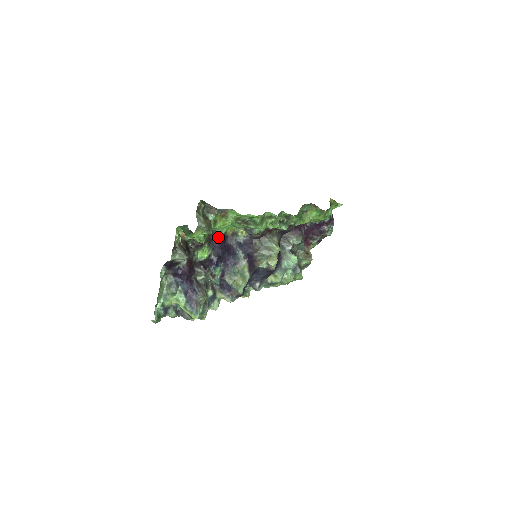
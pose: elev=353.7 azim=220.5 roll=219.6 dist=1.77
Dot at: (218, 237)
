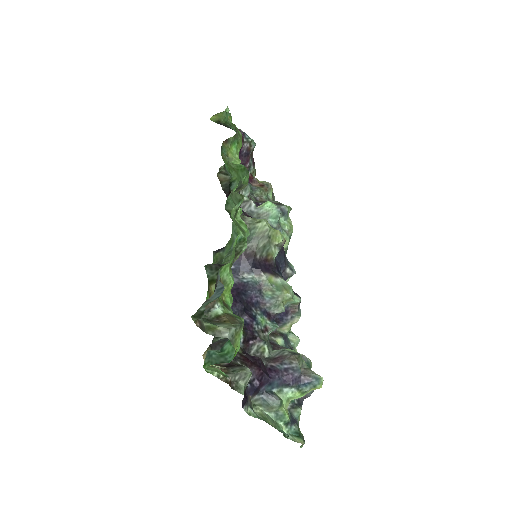
Dot at: occluded
